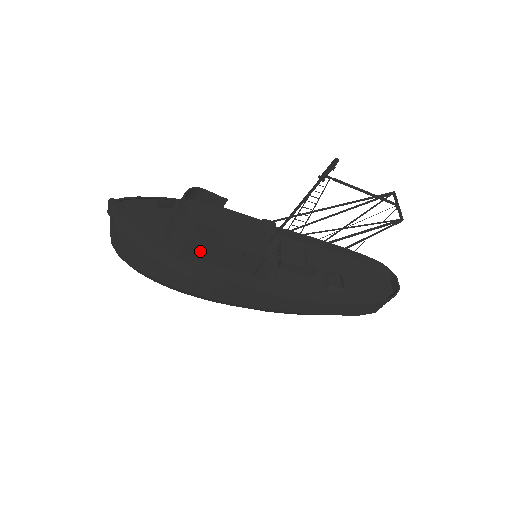
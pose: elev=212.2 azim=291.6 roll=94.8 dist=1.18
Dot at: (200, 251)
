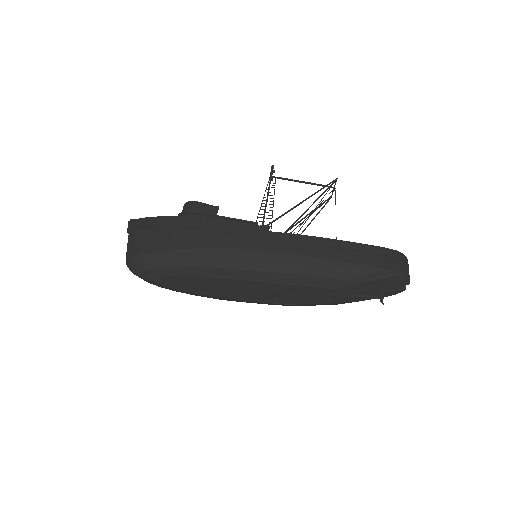
Dot at: occluded
